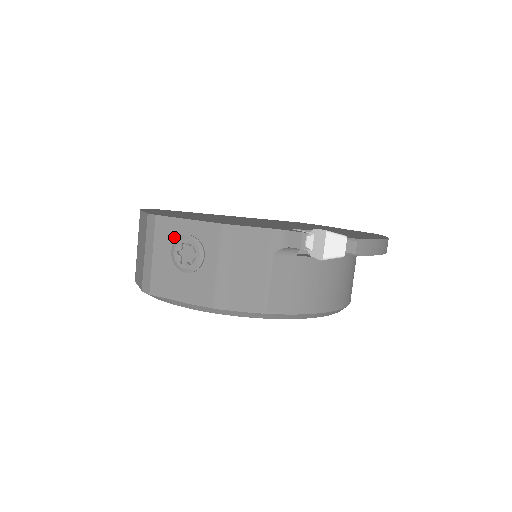
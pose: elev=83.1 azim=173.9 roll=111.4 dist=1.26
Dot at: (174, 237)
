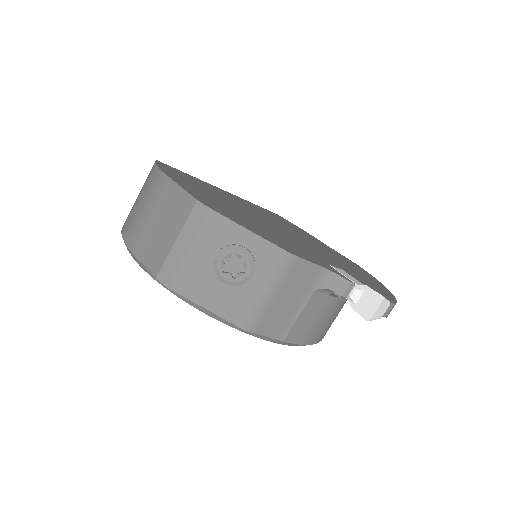
Dot at: (224, 241)
